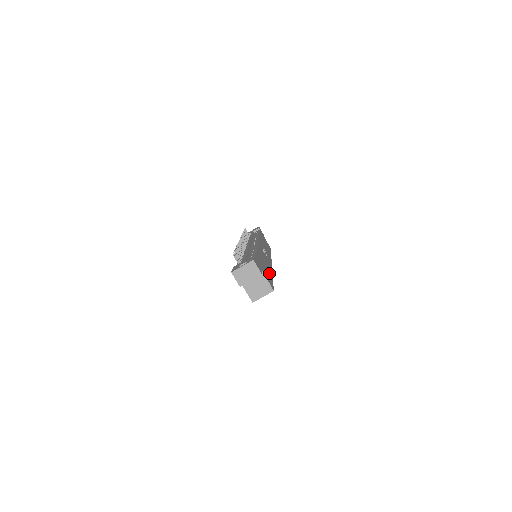
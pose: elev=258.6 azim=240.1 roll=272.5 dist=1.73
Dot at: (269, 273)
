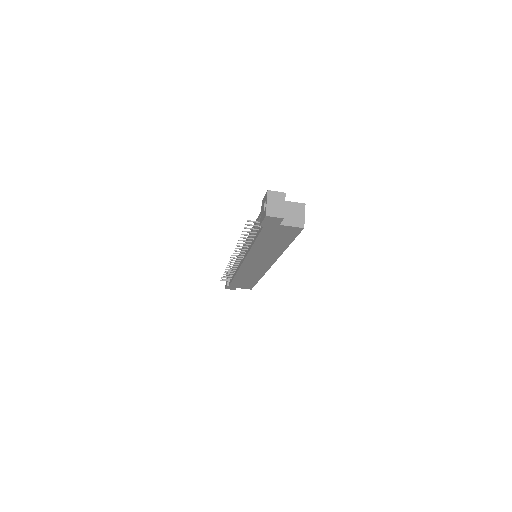
Dot at: occluded
